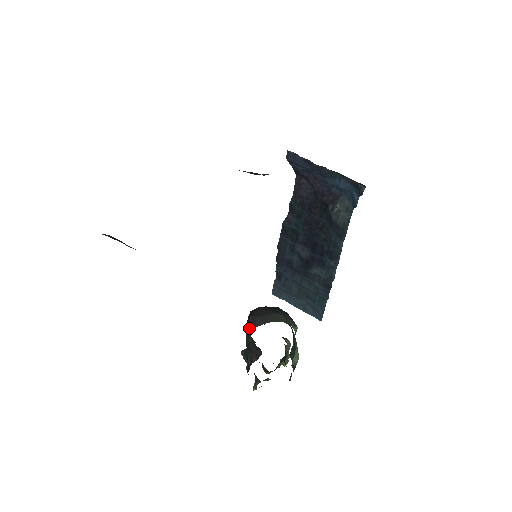
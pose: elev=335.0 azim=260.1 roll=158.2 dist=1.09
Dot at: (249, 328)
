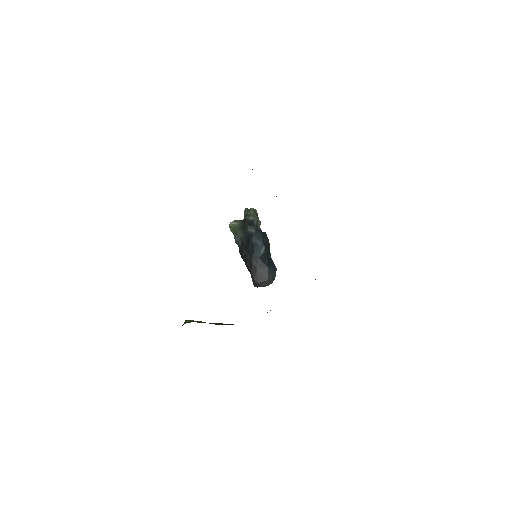
Dot at: (254, 286)
